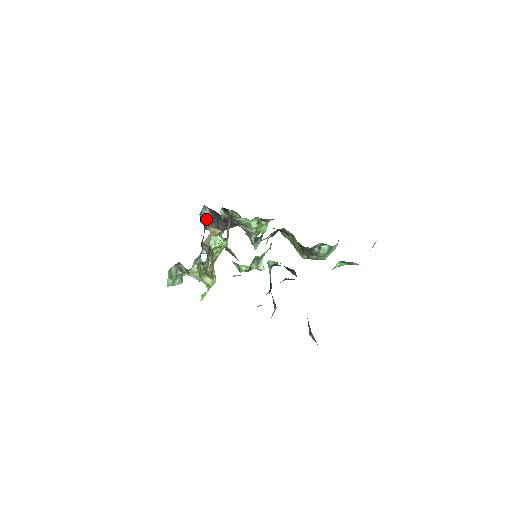
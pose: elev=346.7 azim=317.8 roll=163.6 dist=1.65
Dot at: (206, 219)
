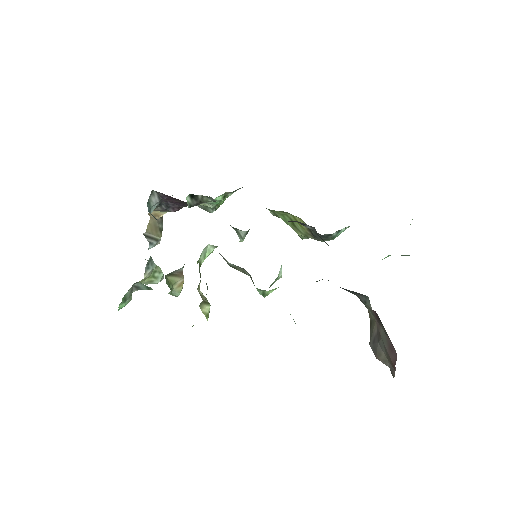
Dot at: (153, 207)
